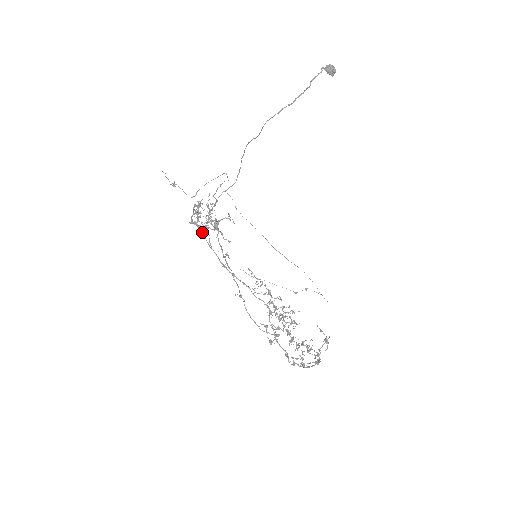
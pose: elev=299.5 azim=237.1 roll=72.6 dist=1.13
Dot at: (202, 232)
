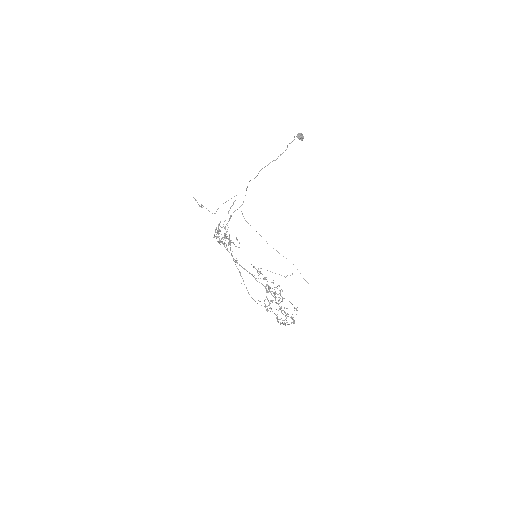
Dot at: (221, 241)
